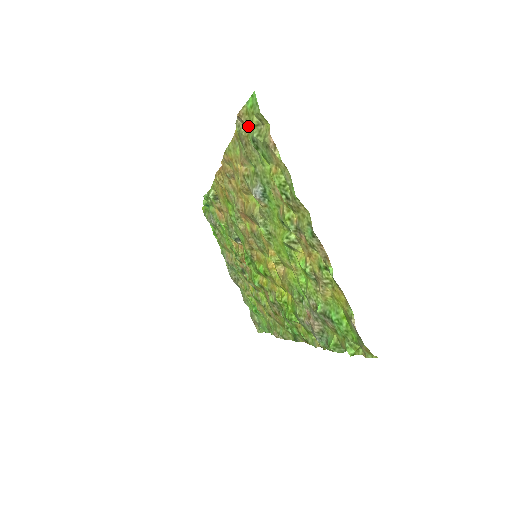
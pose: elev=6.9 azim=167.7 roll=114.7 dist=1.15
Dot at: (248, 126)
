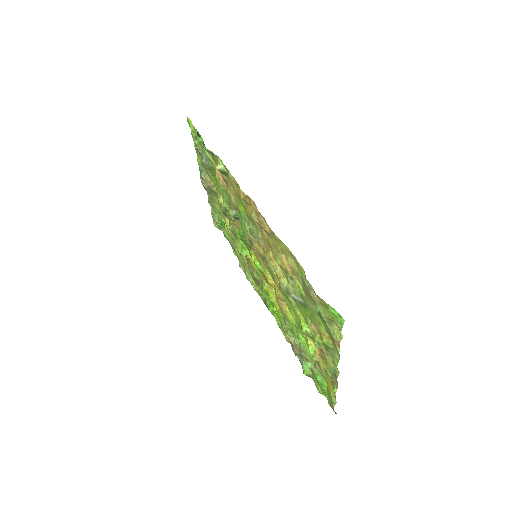
Dot at: (320, 303)
